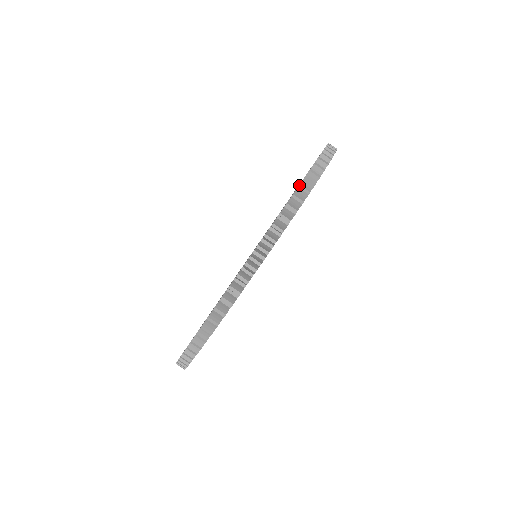
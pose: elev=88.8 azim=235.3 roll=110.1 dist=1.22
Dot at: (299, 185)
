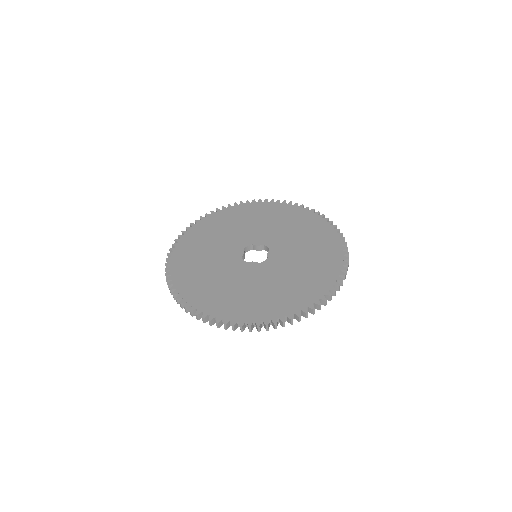
Dot at: occluded
